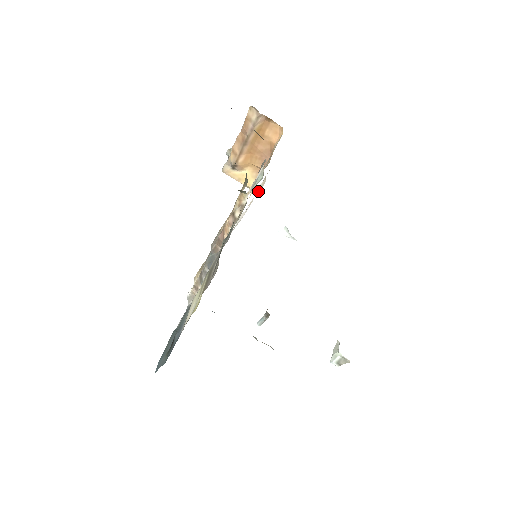
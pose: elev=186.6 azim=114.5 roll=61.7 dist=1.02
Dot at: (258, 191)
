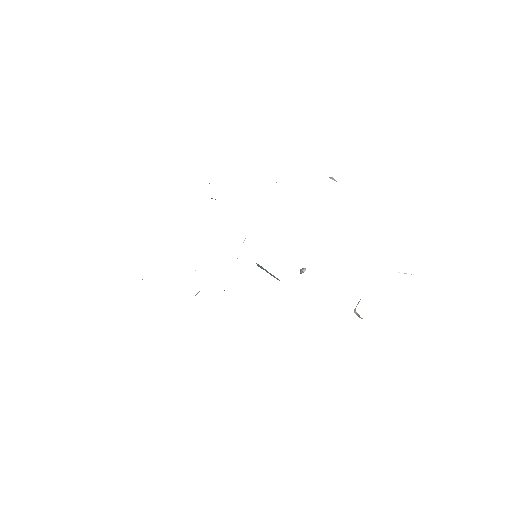
Dot at: occluded
